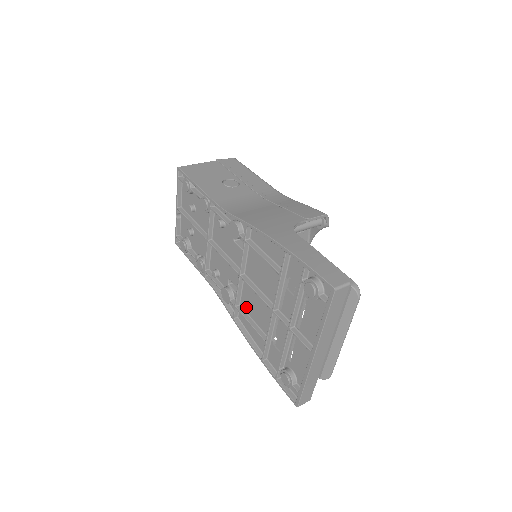
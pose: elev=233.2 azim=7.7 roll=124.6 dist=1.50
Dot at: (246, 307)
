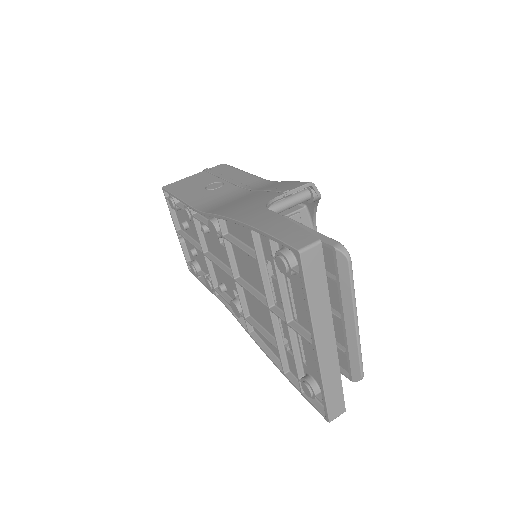
Dot at: (254, 315)
